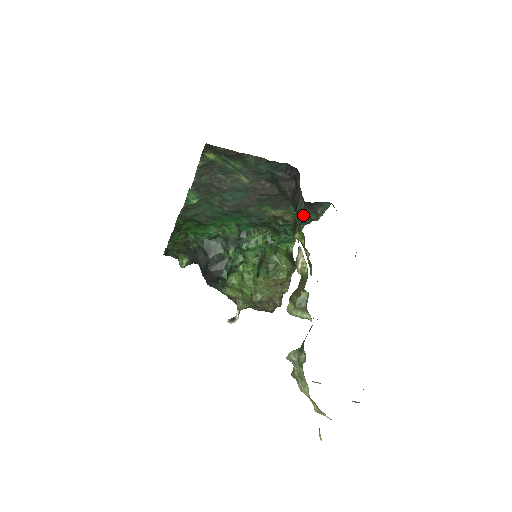
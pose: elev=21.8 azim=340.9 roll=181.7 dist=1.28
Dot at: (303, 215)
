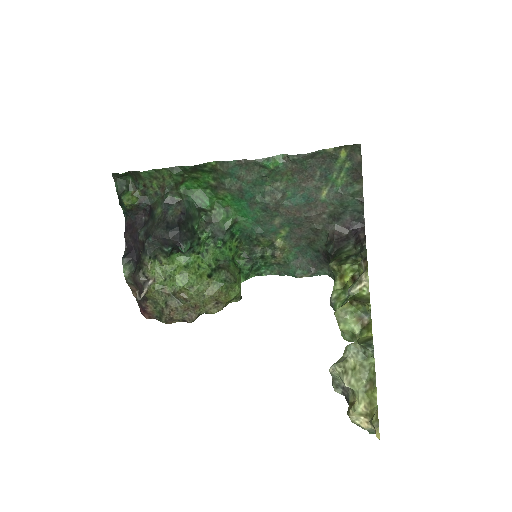
Dot at: (292, 264)
